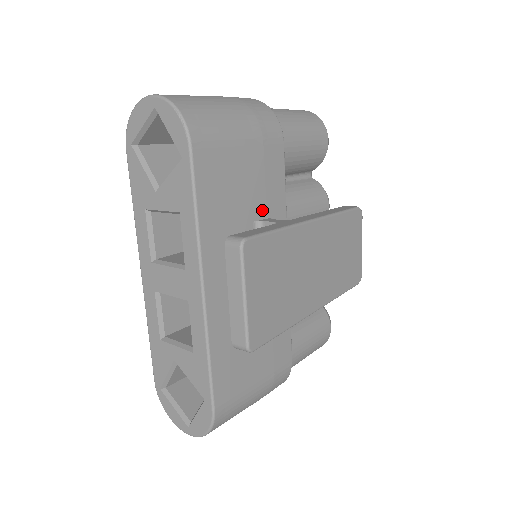
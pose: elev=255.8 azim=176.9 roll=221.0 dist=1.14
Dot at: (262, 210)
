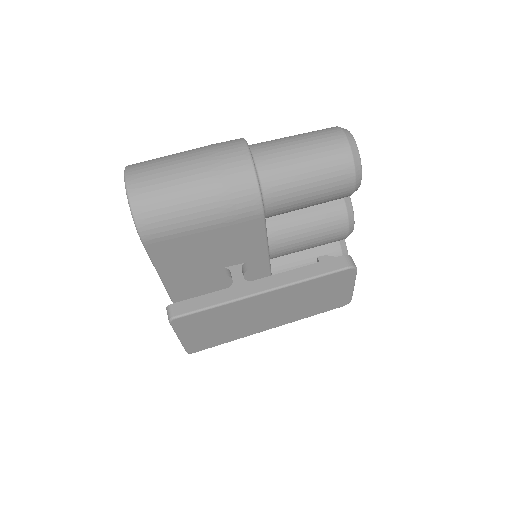
Dot at: (234, 260)
